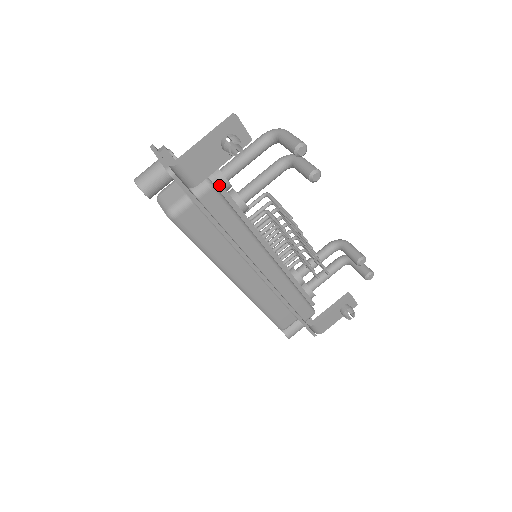
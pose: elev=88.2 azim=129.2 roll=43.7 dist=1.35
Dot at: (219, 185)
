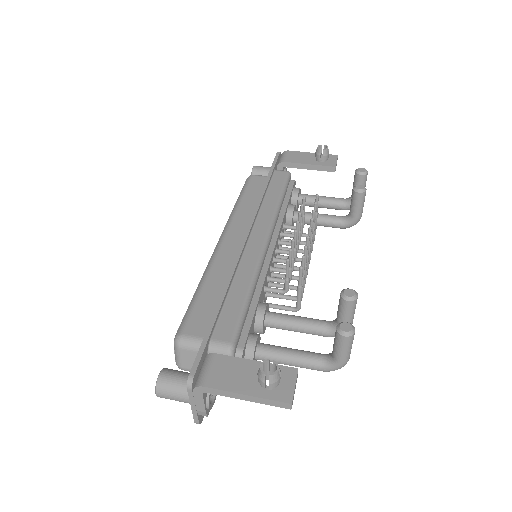
Dot at: (292, 183)
